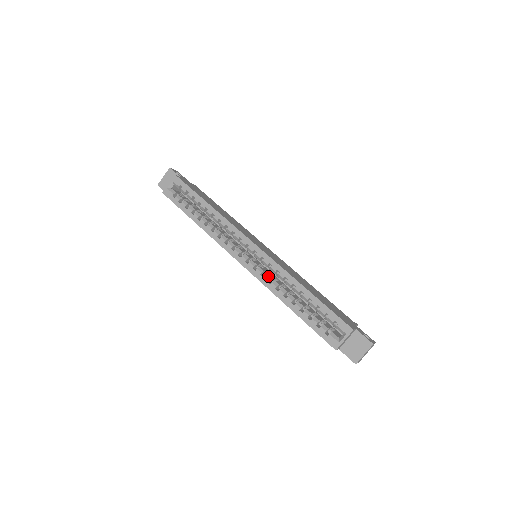
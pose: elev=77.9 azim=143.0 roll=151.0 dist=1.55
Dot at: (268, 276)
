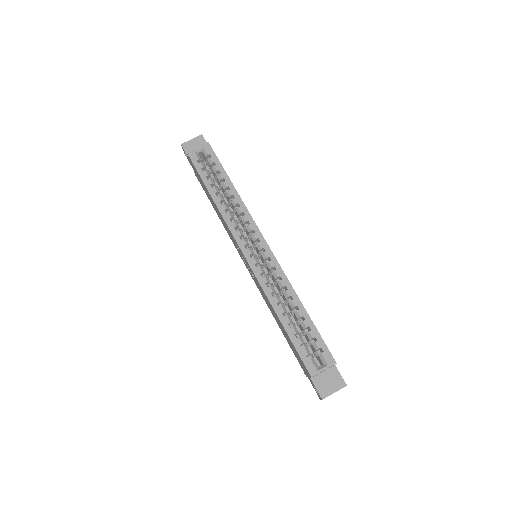
Dot at: (268, 278)
